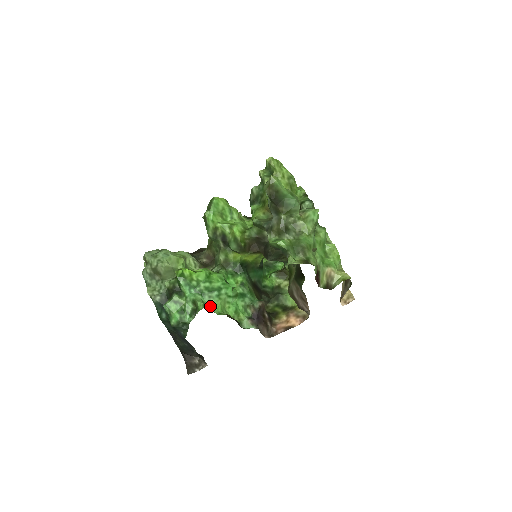
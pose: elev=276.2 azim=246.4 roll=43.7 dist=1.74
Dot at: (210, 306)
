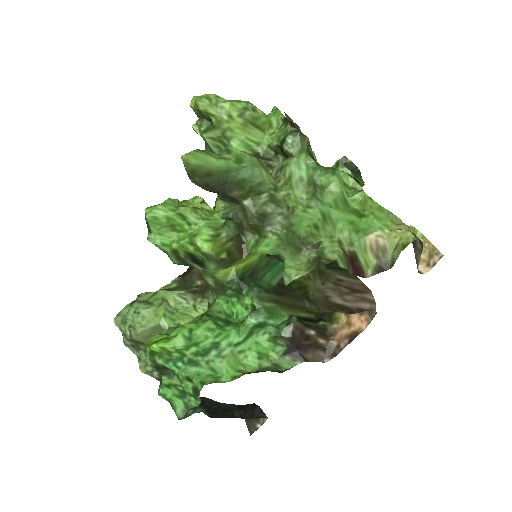
Dot at: (215, 374)
